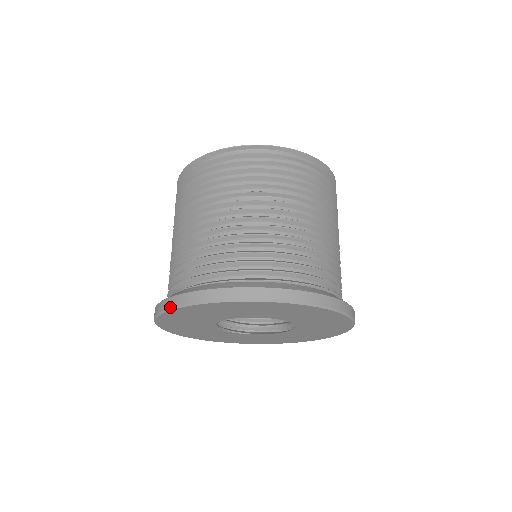
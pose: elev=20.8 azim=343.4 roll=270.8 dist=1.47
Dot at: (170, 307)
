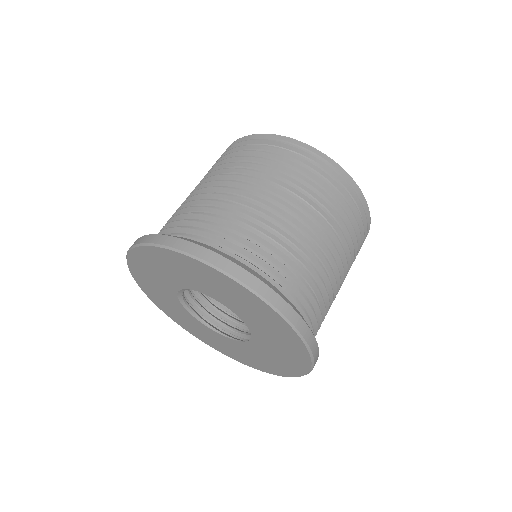
Dot at: occluded
